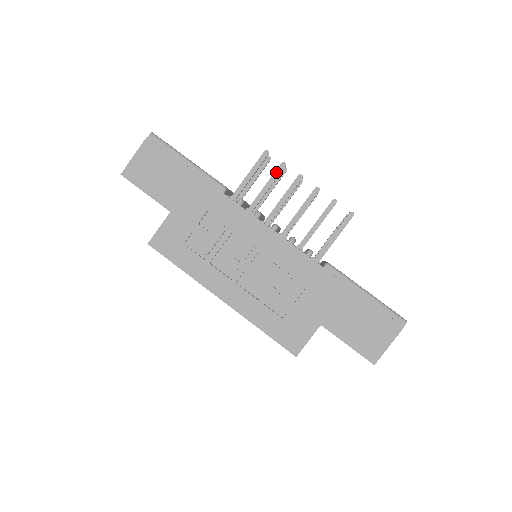
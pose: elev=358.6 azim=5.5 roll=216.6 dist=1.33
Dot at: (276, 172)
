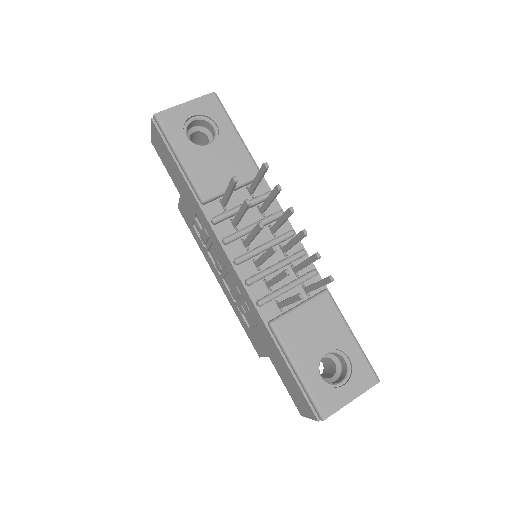
Dot at: (242, 206)
